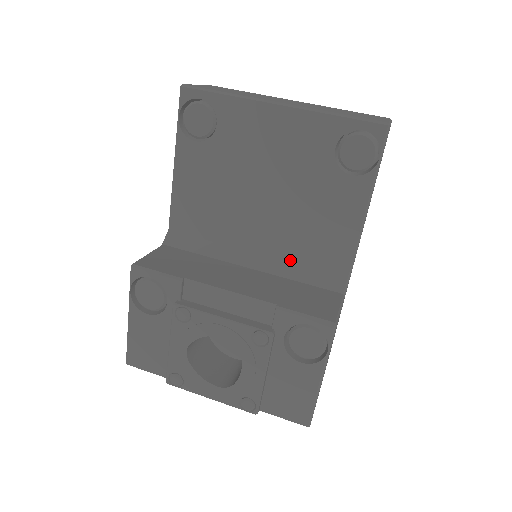
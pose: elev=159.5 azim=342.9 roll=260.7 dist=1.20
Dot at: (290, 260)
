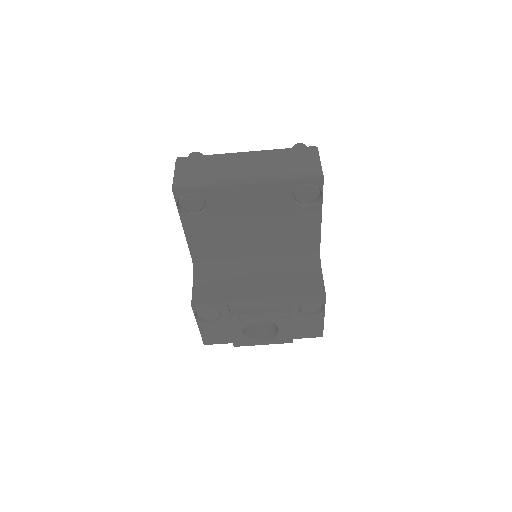
Dot at: (280, 255)
